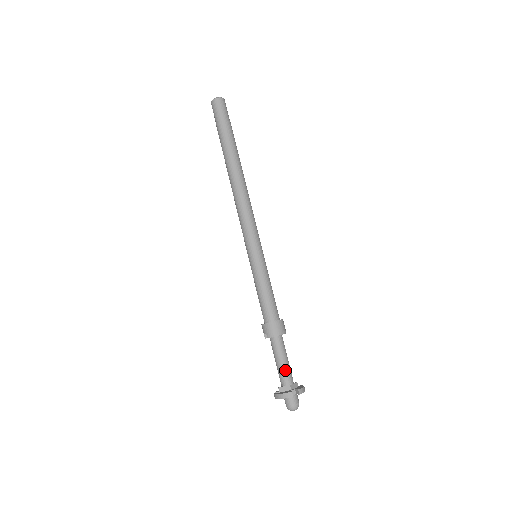
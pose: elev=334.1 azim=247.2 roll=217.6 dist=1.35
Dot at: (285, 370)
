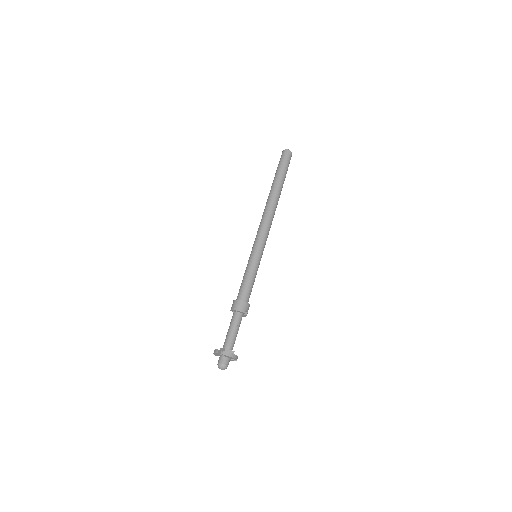
Dot at: (228, 337)
